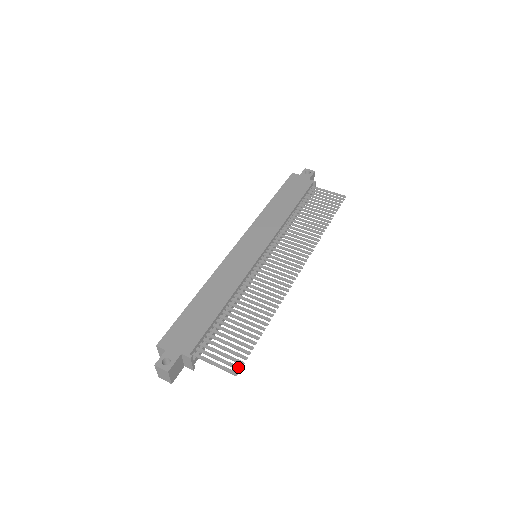
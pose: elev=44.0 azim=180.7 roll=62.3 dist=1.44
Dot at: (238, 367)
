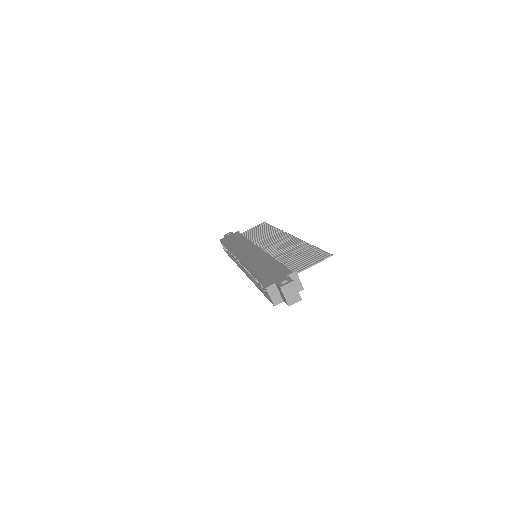
Dot at: (327, 254)
